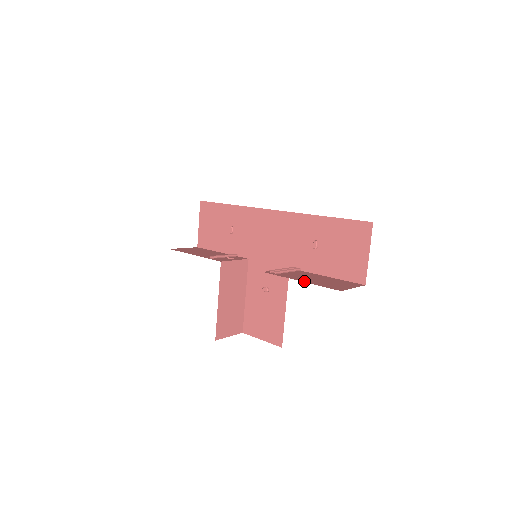
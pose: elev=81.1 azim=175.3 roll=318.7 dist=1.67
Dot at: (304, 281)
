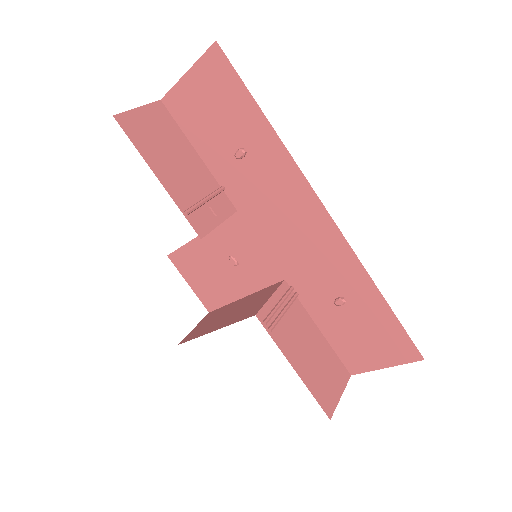
Dot at: (299, 371)
